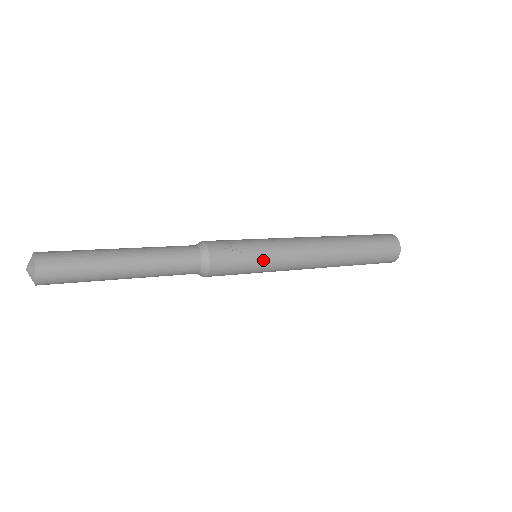
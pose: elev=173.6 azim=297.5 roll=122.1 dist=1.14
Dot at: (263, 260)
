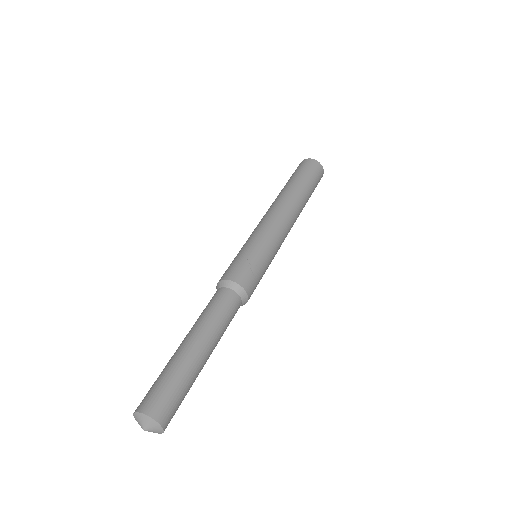
Dot at: (269, 256)
